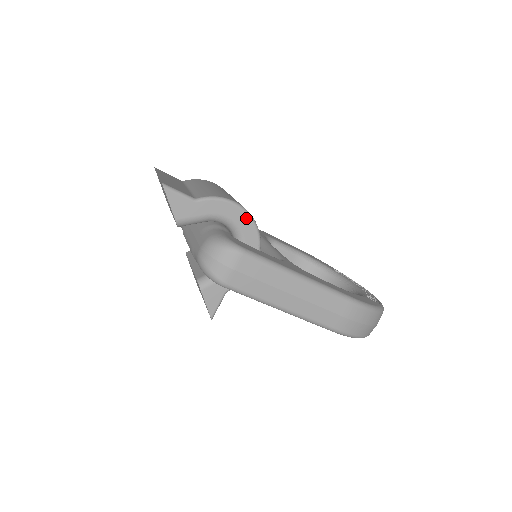
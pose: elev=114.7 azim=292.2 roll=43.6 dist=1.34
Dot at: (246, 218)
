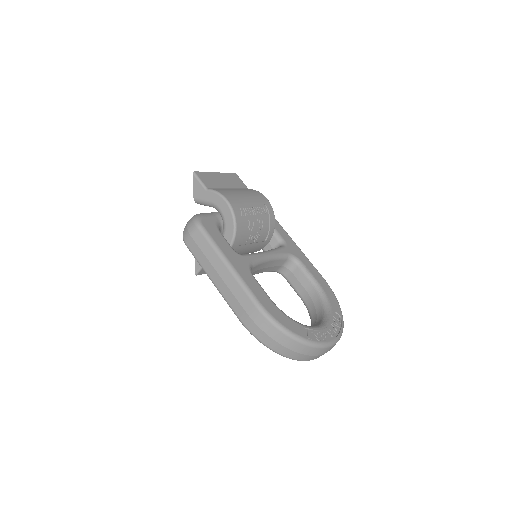
Dot at: (230, 214)
